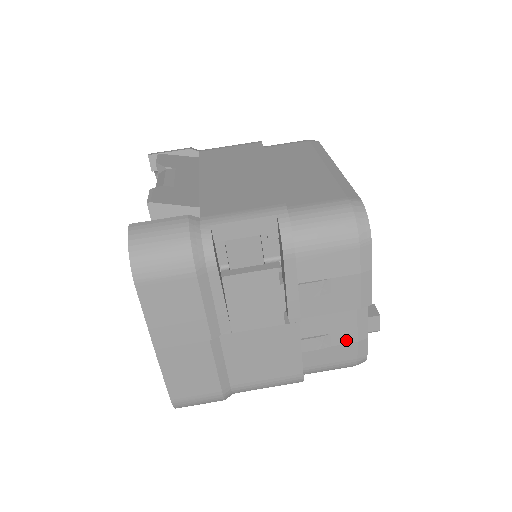
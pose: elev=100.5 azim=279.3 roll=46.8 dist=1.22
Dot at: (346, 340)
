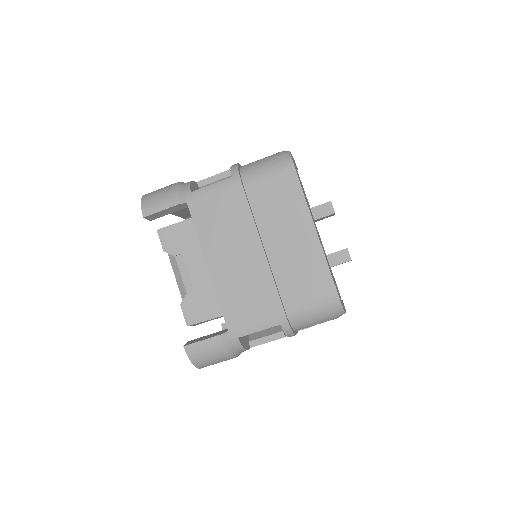
Dot at: occluded
